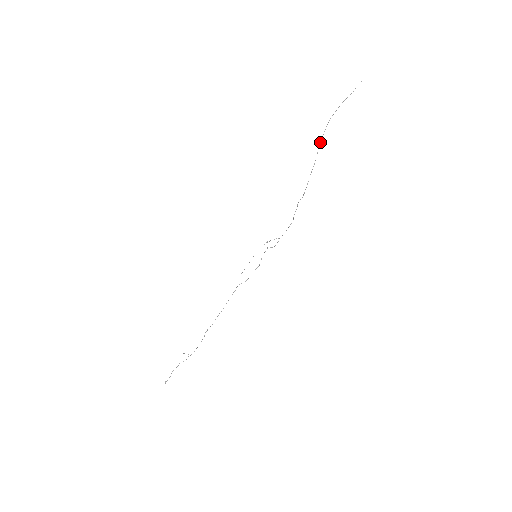
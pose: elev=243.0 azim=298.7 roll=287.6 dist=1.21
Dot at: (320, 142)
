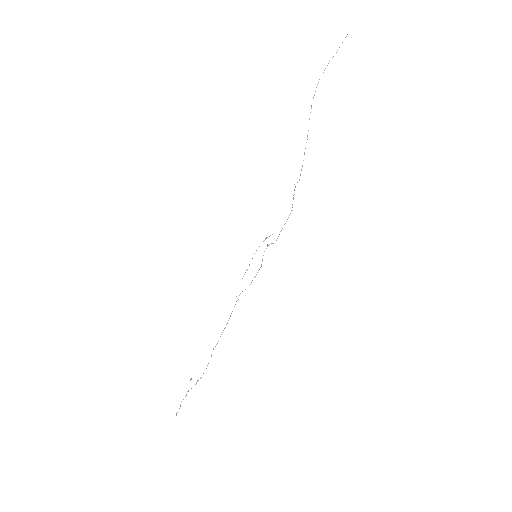
Dot at: (310, 112)
